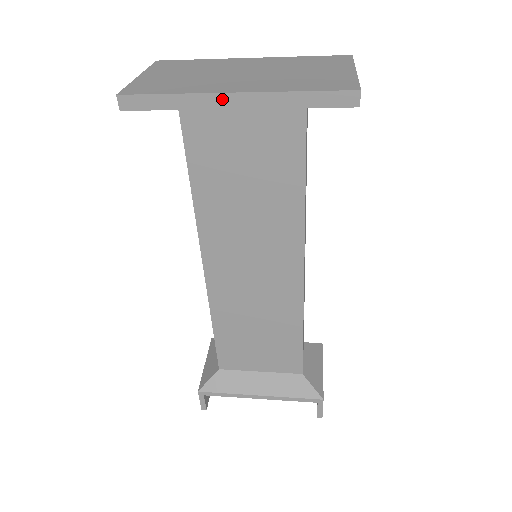
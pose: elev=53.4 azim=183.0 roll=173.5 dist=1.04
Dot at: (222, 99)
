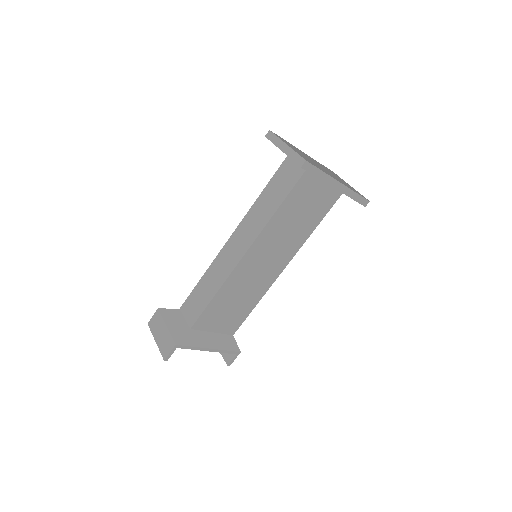
Dot at: (336, 183)
